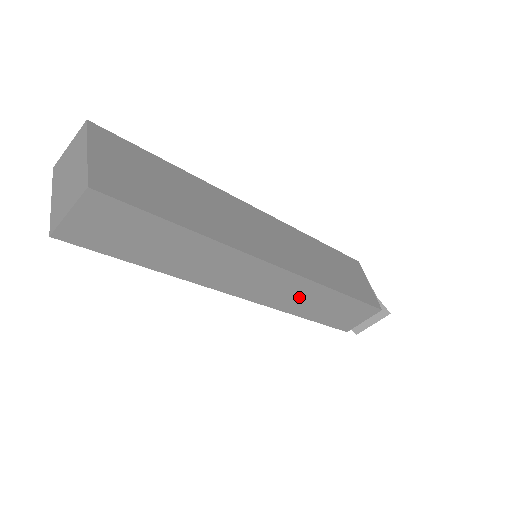
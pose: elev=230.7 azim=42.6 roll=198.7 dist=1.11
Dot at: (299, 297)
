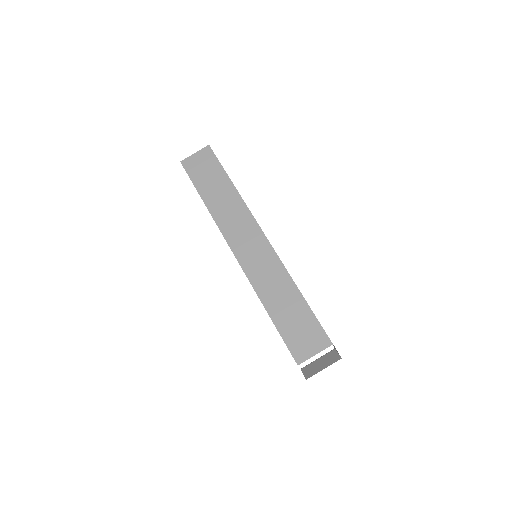
Dot at: (269, 277)
